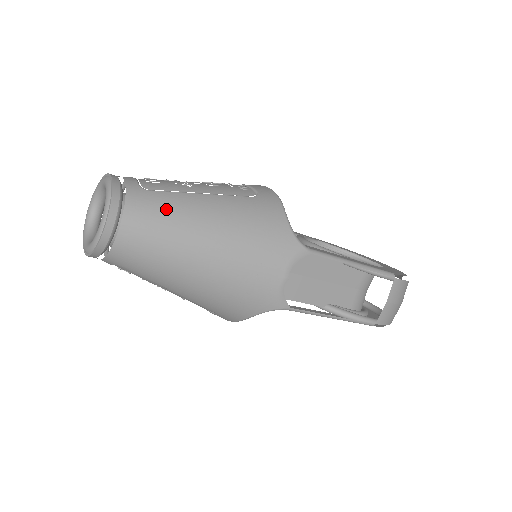
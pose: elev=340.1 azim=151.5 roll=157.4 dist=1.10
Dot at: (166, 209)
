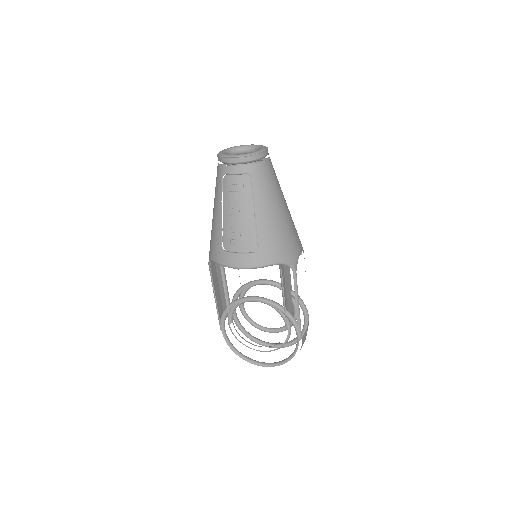
Dot at: occluded
